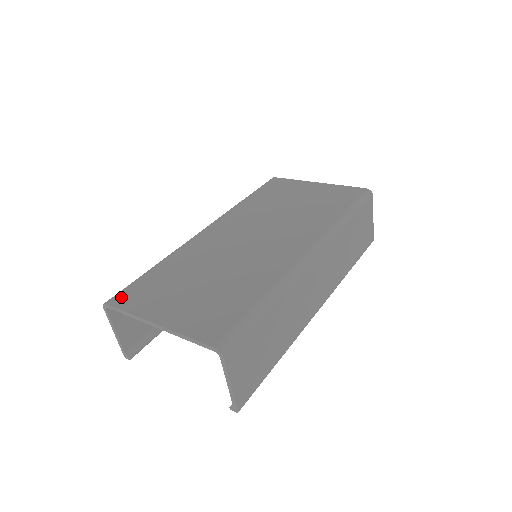
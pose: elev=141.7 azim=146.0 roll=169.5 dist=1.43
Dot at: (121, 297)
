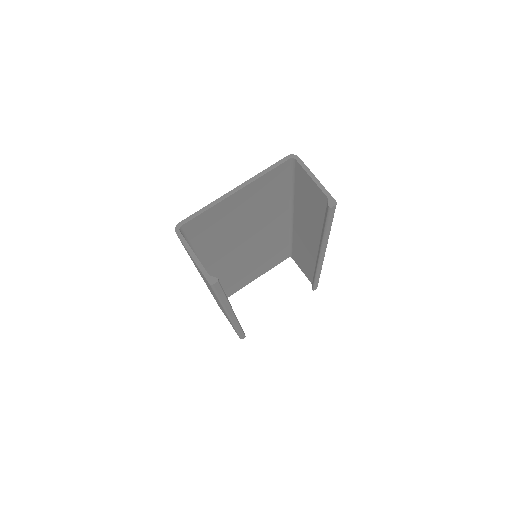
Dot at: occluded
